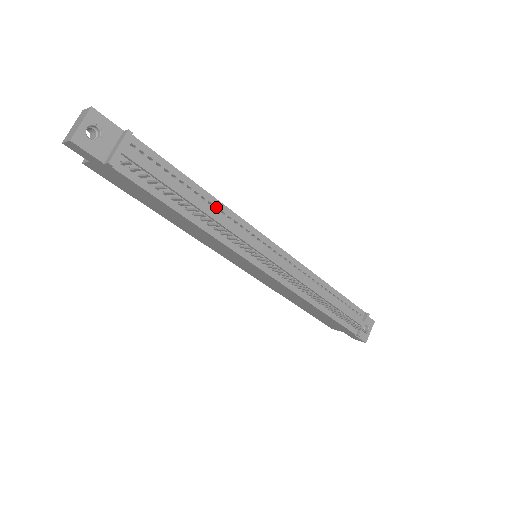
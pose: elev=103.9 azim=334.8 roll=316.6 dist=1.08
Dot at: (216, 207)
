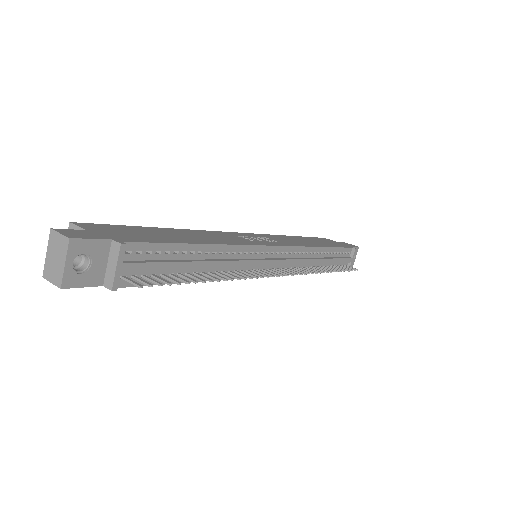
Dot at: (220, 251)
